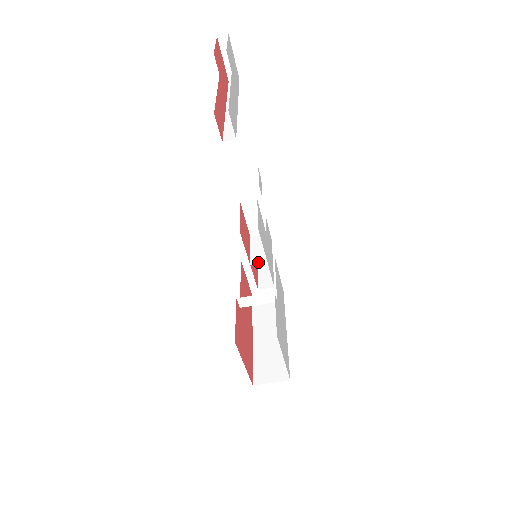
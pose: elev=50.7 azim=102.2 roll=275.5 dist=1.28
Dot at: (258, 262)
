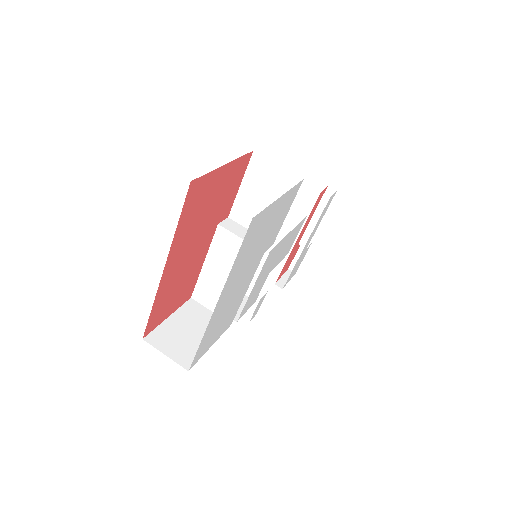
Dot at: occluded
